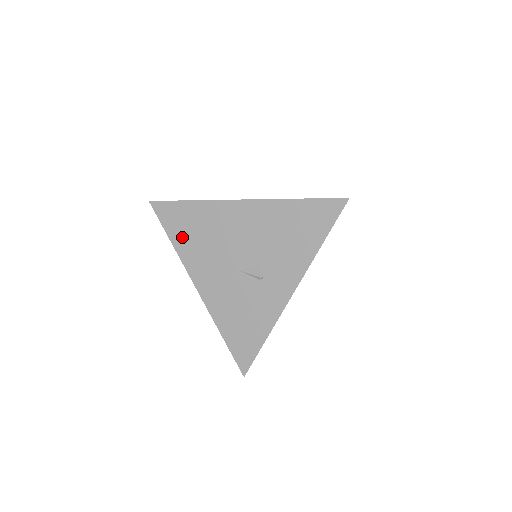
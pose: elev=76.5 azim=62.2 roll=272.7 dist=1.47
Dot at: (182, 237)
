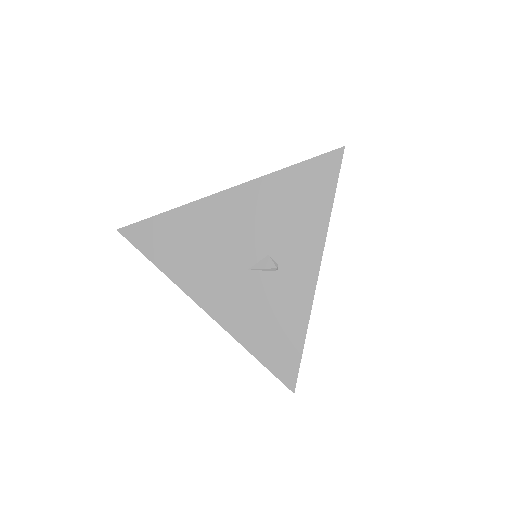
Dot at: (169, 256)
